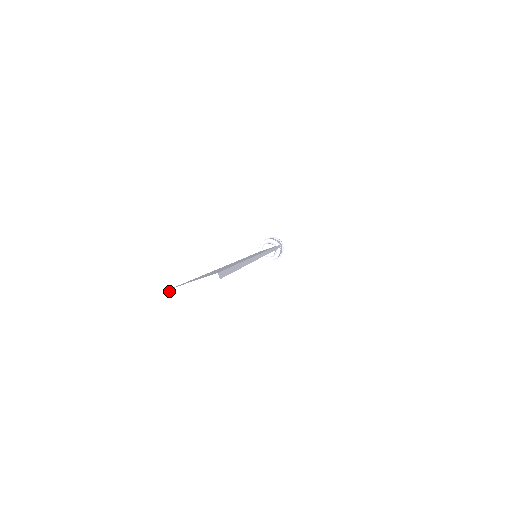
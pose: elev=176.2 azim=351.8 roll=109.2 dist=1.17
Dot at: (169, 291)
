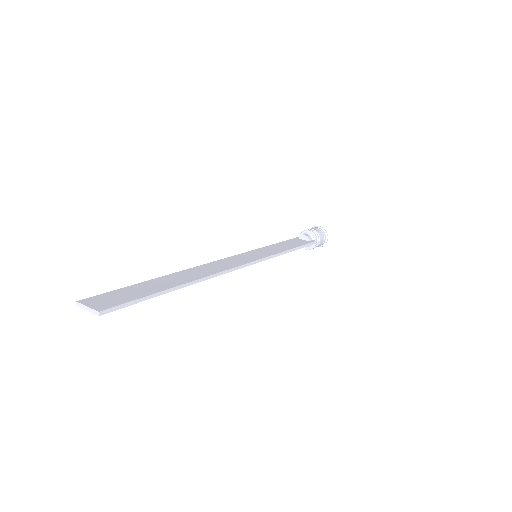
Dot at: (76, 302)
